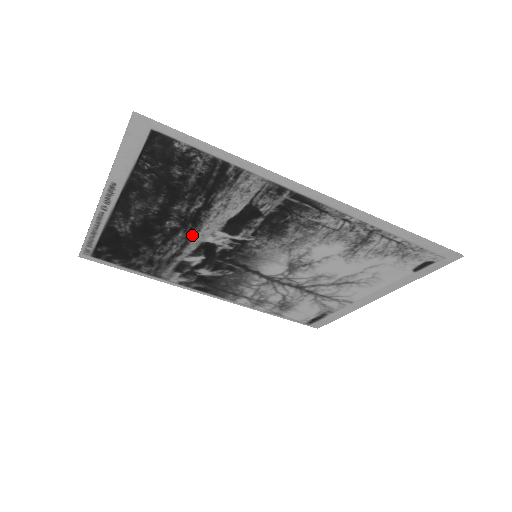
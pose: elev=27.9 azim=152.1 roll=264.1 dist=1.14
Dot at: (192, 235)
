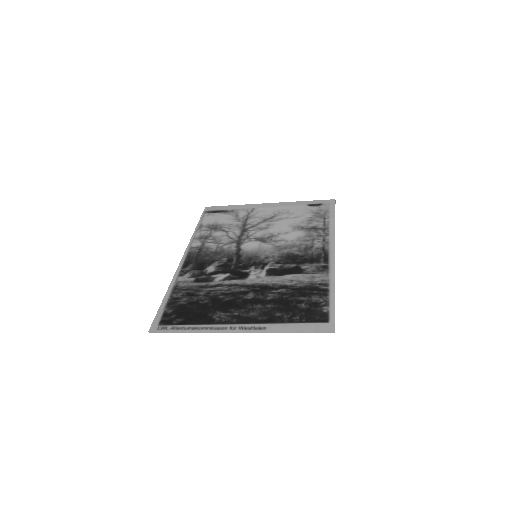
Dot at: (248, 286)
